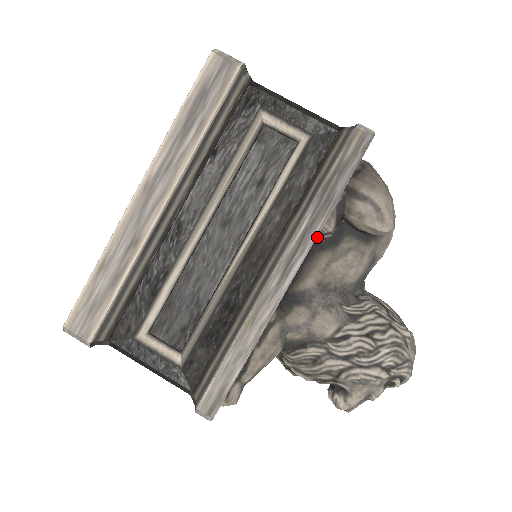
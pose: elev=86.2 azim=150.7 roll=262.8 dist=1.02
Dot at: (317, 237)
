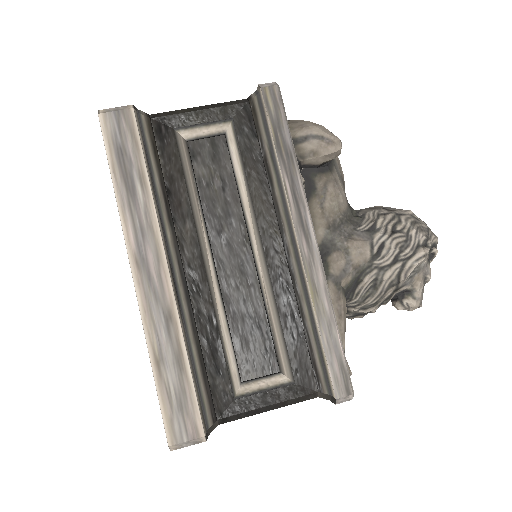
Dot at: occluded
